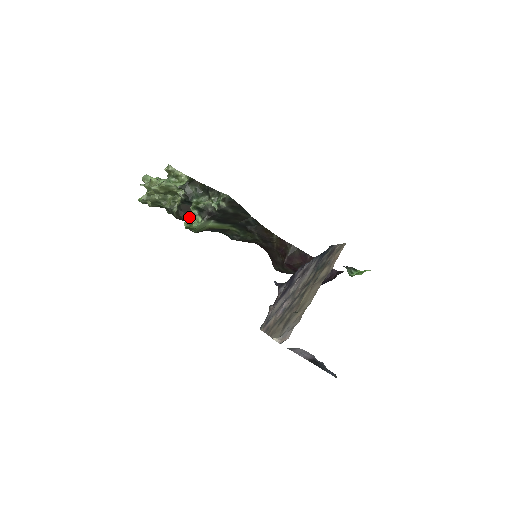
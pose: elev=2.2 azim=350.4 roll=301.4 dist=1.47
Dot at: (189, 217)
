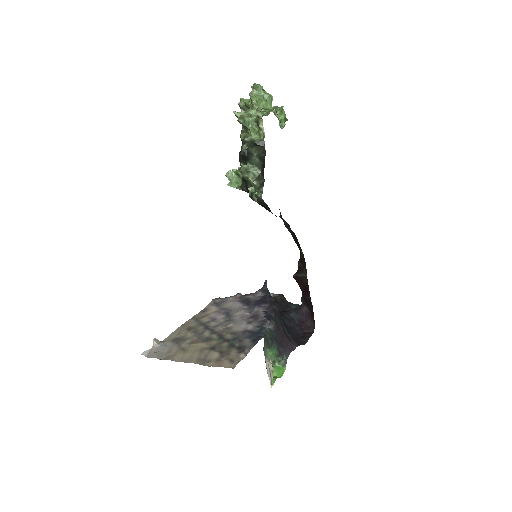
Dot at: (232, 173)
